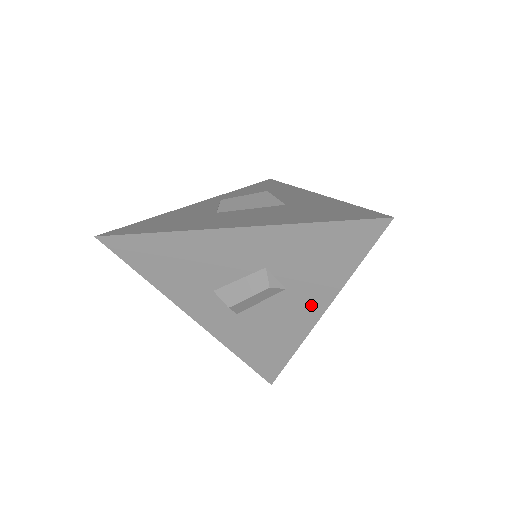
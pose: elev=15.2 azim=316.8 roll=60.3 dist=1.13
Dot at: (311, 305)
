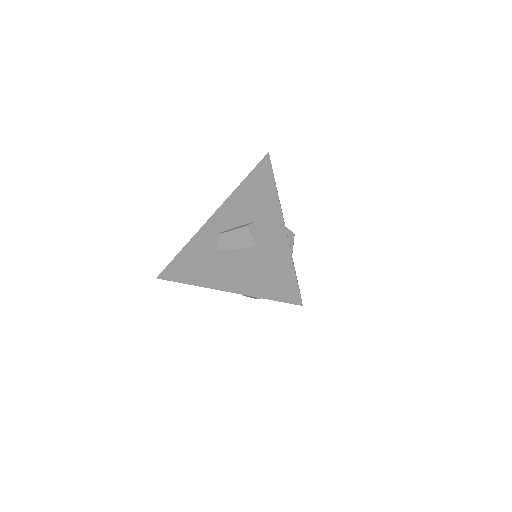
Dot at: occluded
